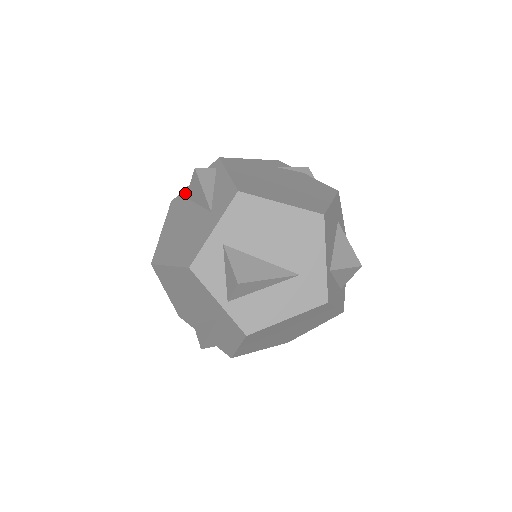
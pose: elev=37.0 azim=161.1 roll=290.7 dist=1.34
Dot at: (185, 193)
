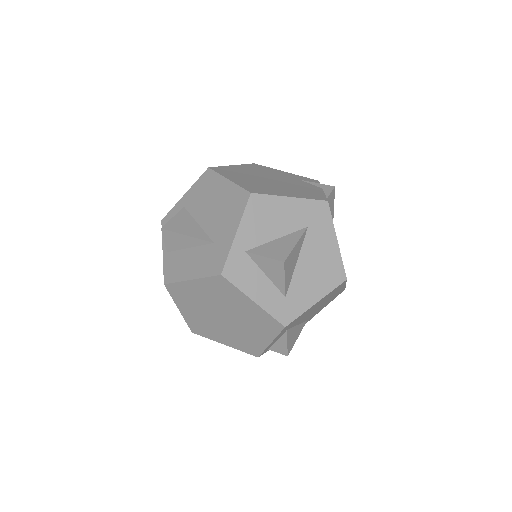
Dot at: occluded
